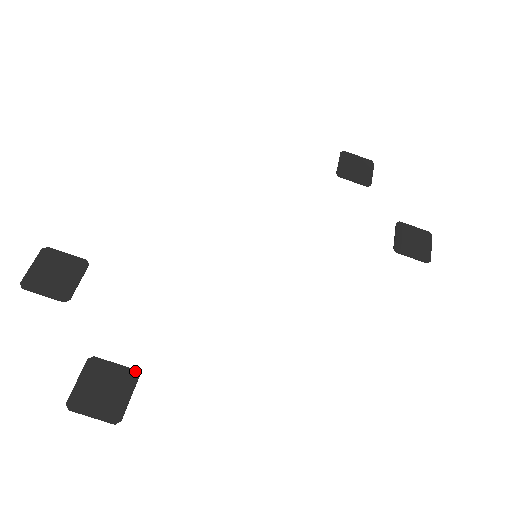
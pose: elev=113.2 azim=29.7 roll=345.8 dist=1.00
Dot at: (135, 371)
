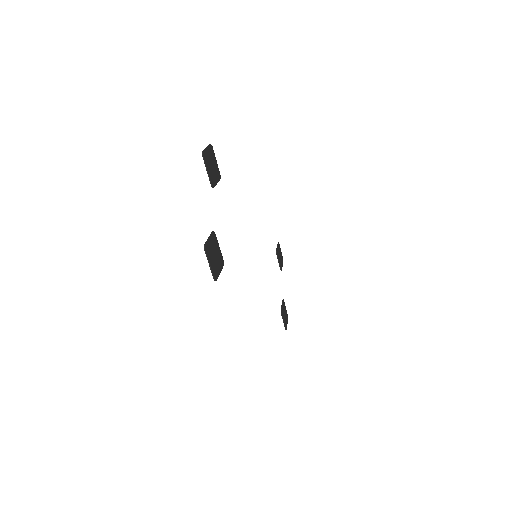
Dot at: (223, 260)
